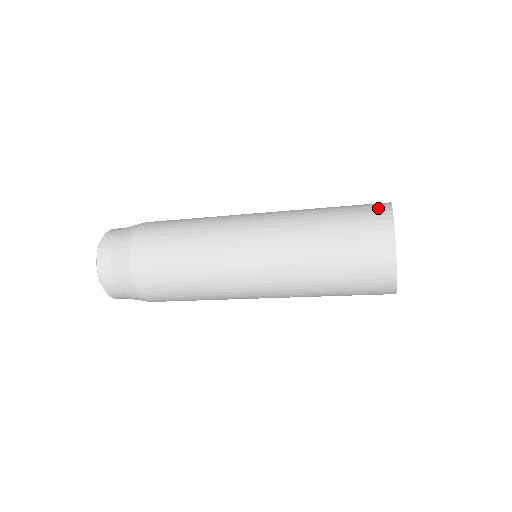
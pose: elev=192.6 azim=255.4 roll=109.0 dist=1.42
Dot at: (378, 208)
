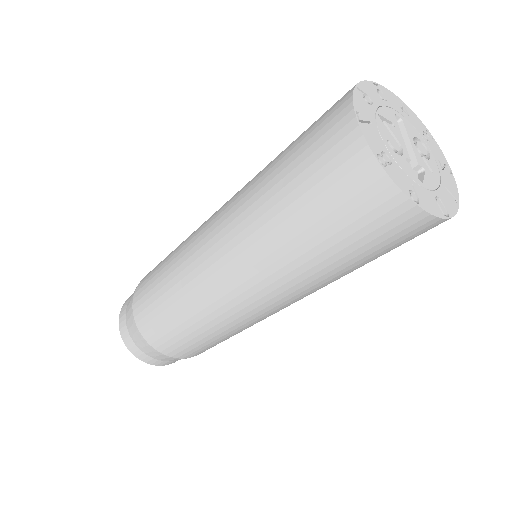
Dot at: (337, 101)
